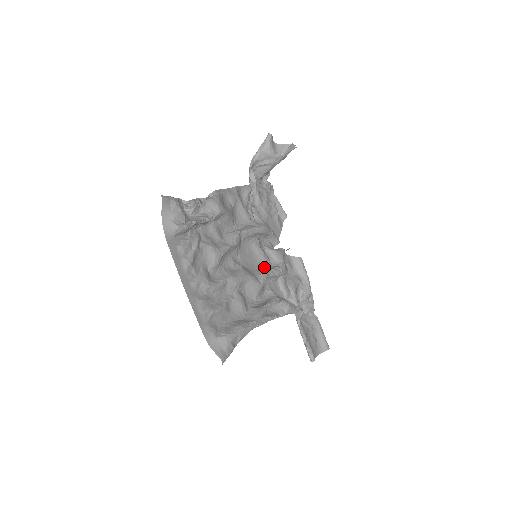
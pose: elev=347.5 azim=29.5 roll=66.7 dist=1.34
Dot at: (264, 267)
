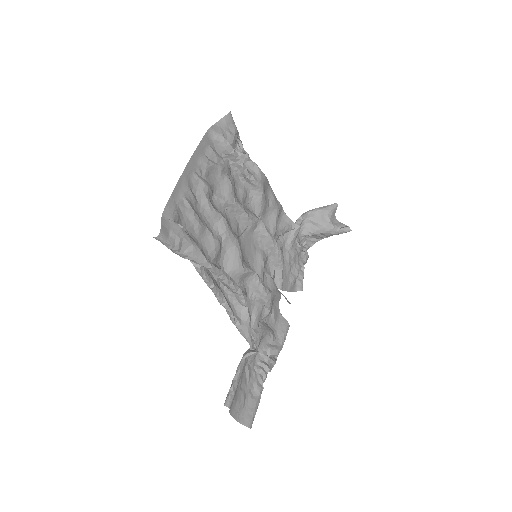
Dot at: occluded
